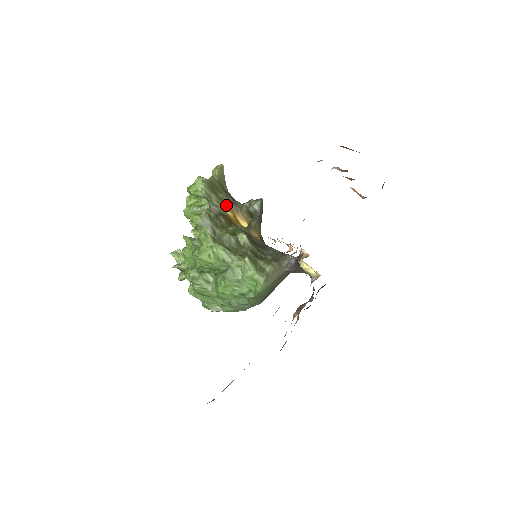
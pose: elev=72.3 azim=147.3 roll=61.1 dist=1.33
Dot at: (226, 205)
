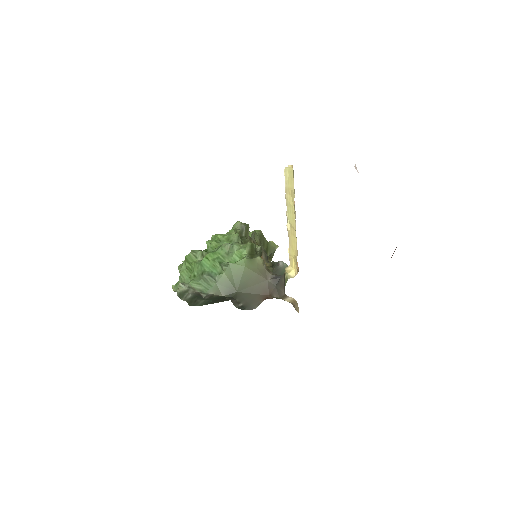
Dot at: occluded
